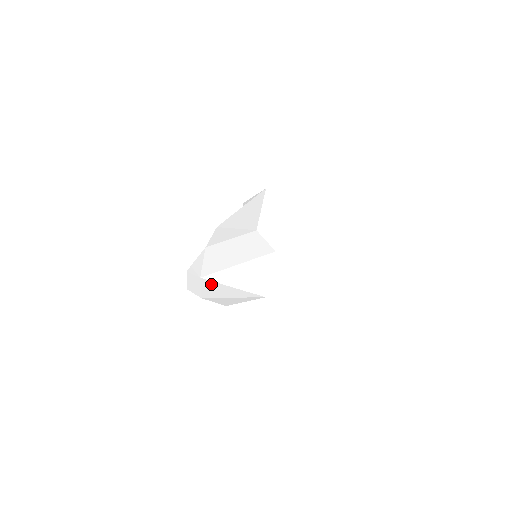
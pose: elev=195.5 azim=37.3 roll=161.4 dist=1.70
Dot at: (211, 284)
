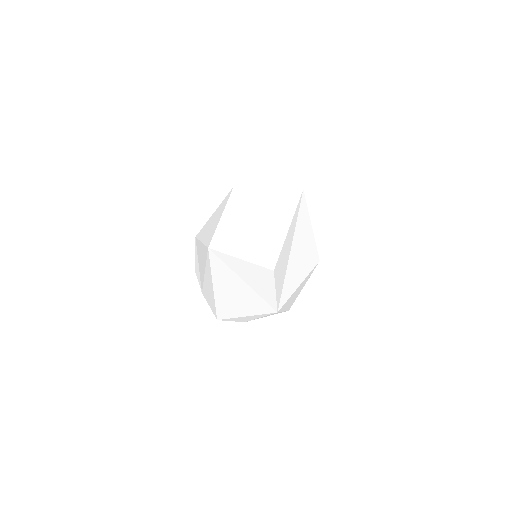
Dot at: occluded
